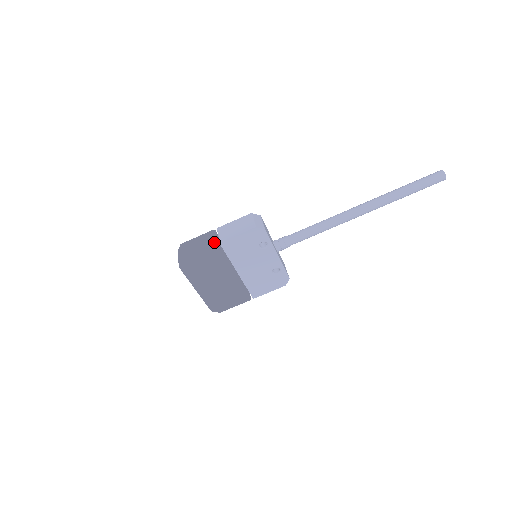
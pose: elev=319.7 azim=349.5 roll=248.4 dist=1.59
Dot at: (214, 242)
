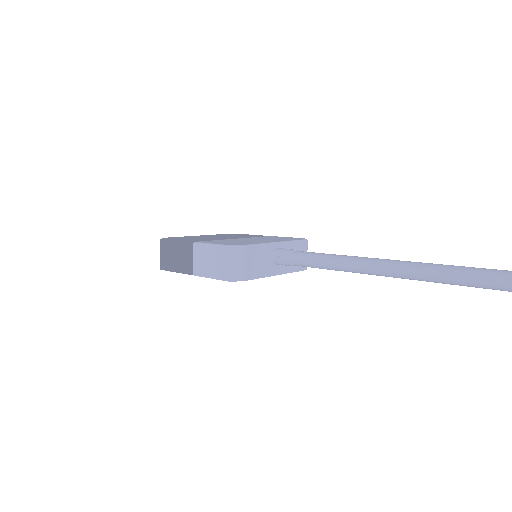
Dot at: (187, 269)
